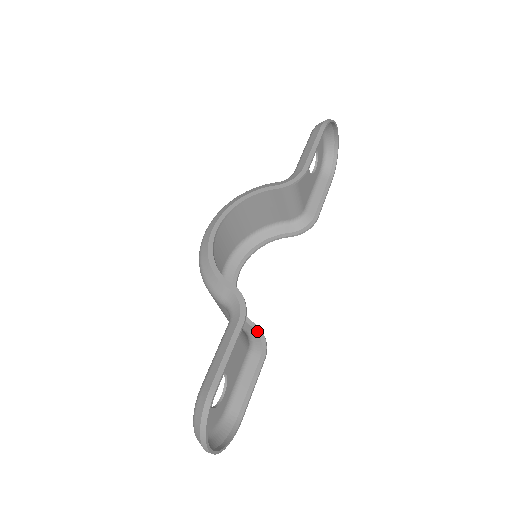
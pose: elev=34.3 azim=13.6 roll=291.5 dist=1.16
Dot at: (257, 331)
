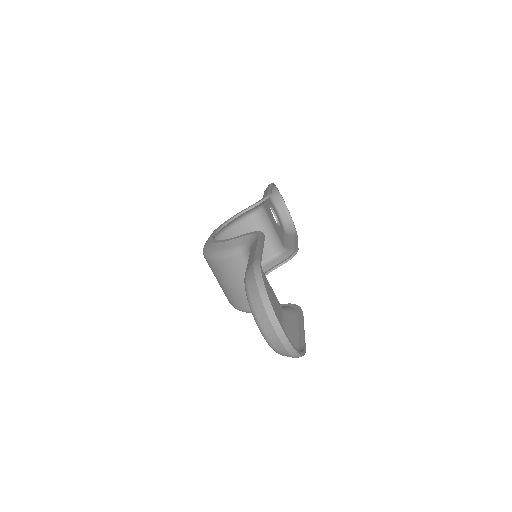
Dot at: (284, 306)
